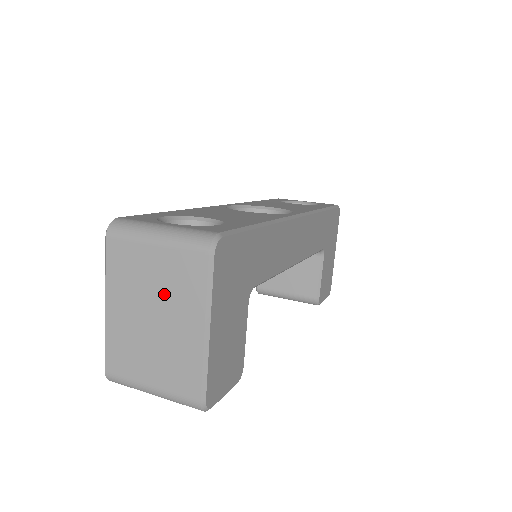
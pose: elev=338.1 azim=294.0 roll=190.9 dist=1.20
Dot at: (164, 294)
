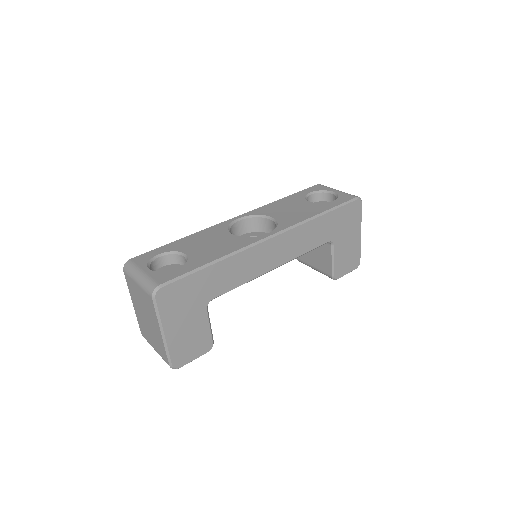
Dot at: (146, 309)
